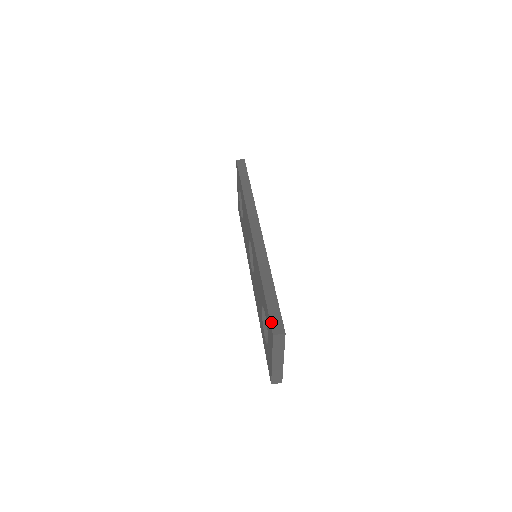
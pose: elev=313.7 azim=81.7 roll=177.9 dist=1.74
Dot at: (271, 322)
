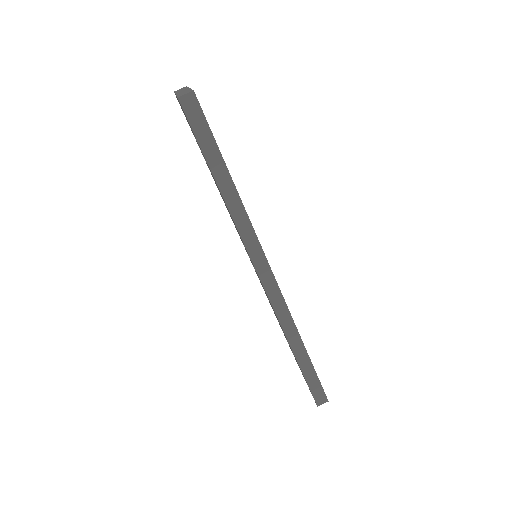
Dot at: (313, 396)
